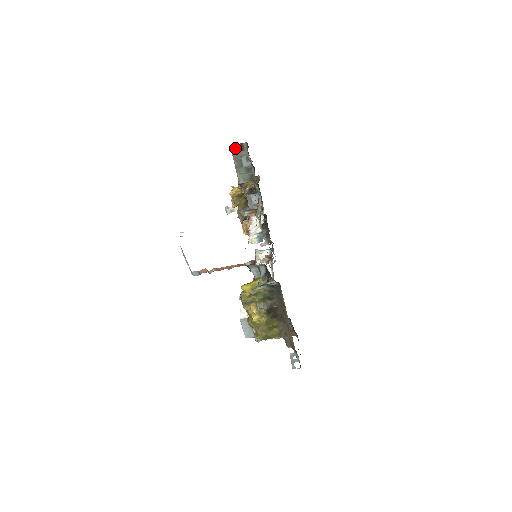
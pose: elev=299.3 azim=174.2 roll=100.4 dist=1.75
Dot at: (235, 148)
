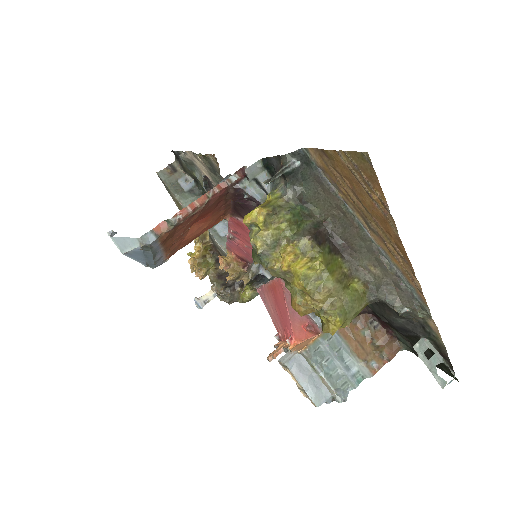
Dot at: (164, 173)
